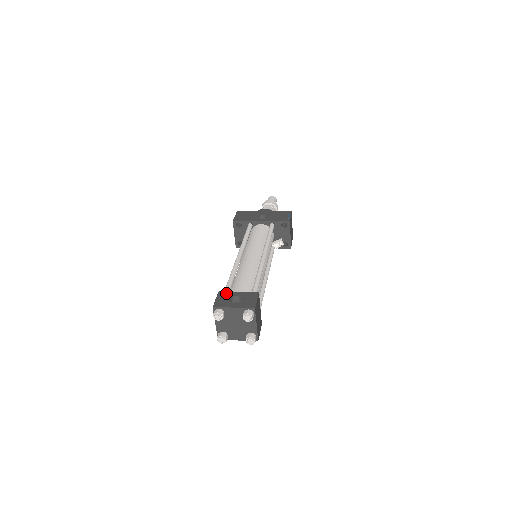
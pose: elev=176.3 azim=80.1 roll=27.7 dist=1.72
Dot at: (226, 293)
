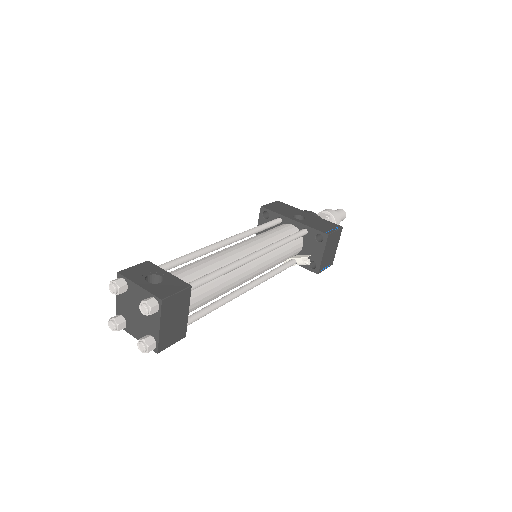
Dot at: (153, 266)
